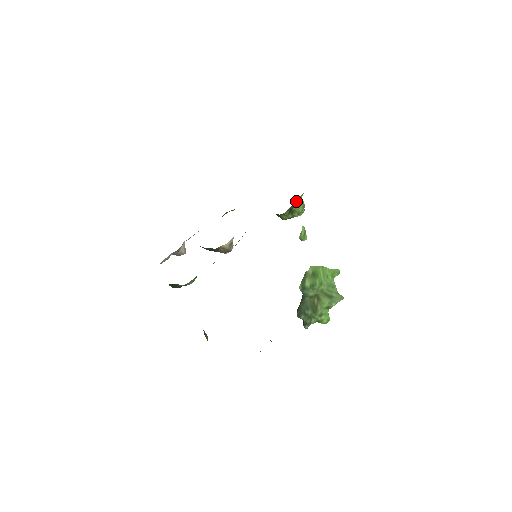
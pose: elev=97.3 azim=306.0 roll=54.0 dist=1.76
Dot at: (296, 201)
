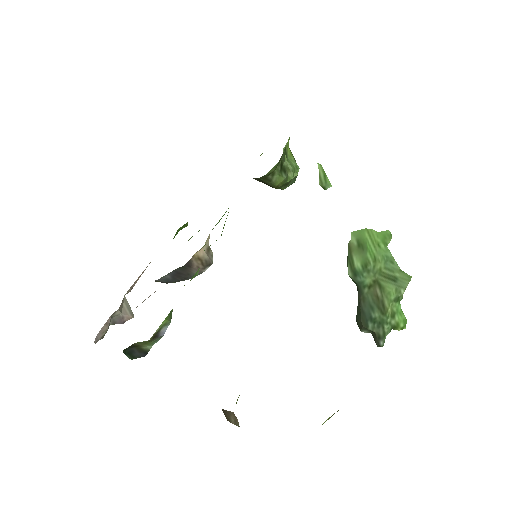
Dot at: (284, 149)
